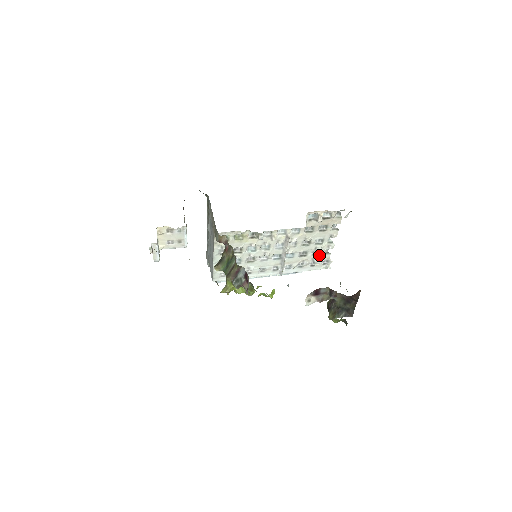
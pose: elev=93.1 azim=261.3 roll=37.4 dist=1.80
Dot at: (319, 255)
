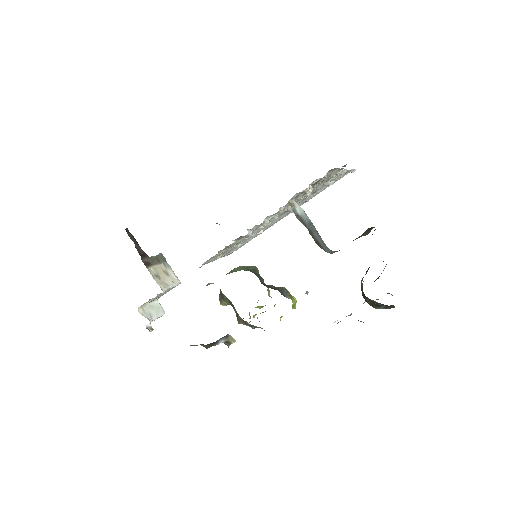
Dot at: (332, 180)
